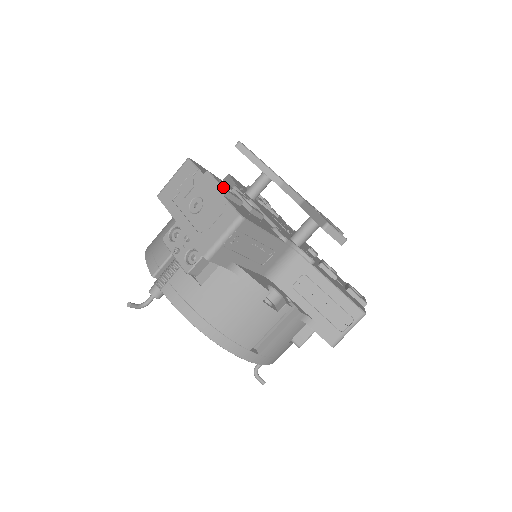
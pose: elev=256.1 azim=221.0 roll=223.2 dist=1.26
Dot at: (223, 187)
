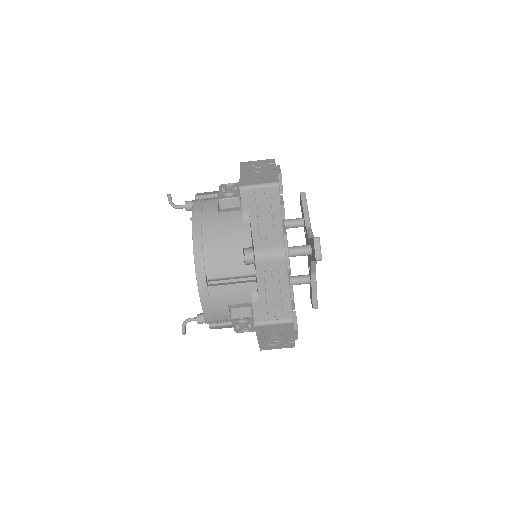
Dot at: occluded
